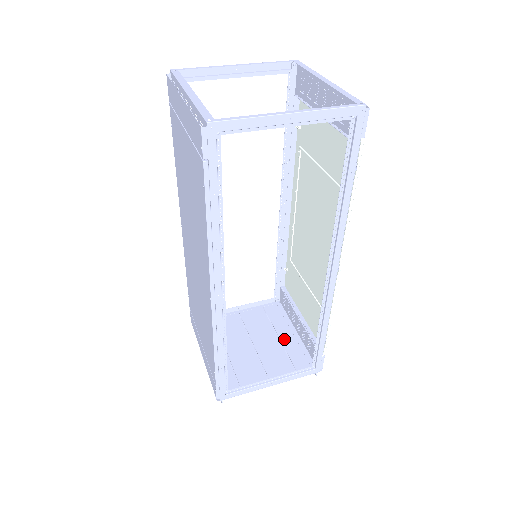
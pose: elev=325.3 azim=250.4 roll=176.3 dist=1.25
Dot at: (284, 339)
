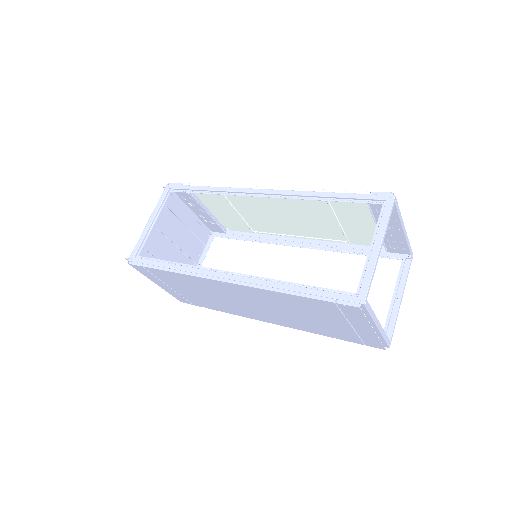
Dot at: (187, 223)
